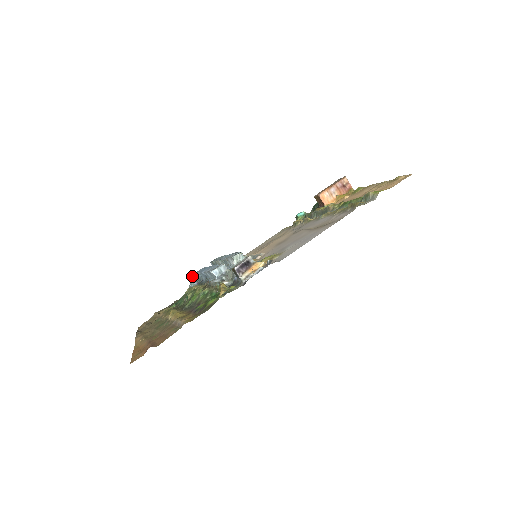
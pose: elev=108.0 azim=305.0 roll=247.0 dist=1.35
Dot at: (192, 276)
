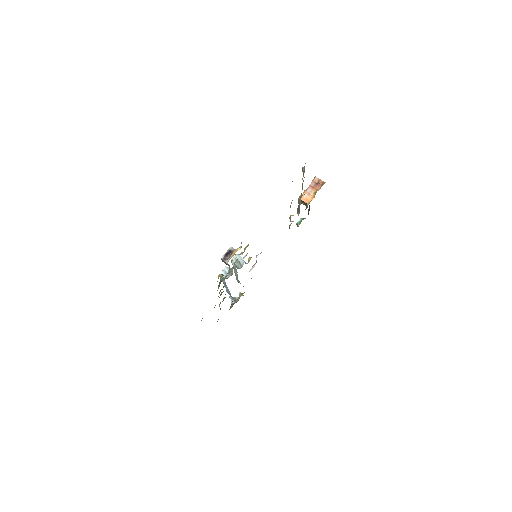
Dot at: occluded
